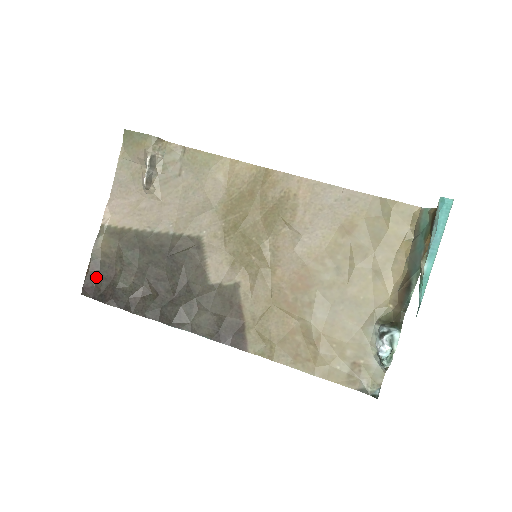
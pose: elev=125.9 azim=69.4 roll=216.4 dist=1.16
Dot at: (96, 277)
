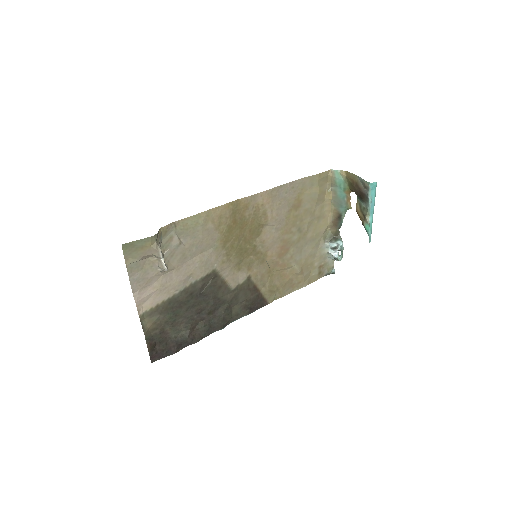
Dot at: (155, 346)
